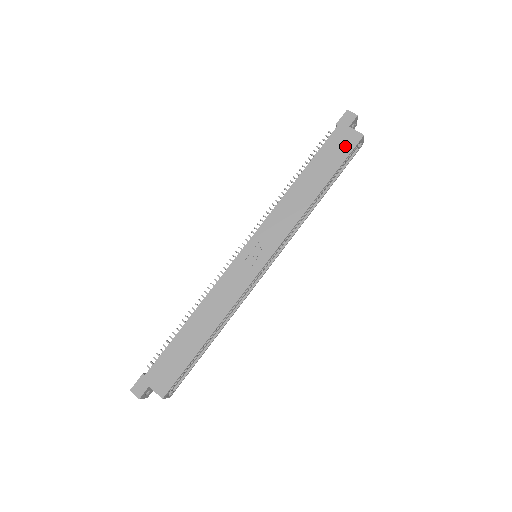
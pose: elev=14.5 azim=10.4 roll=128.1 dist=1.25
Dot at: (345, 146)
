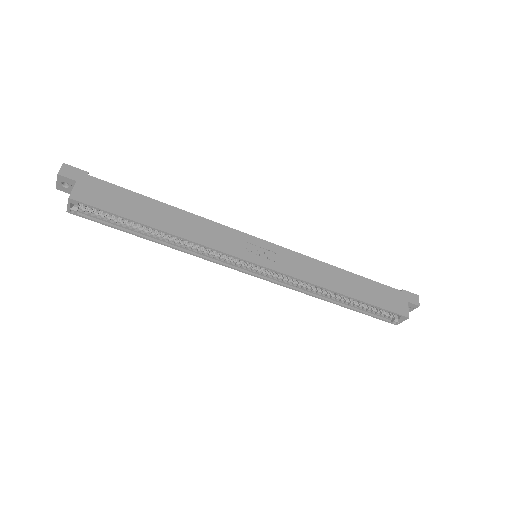
Dot at: (392, 304)
